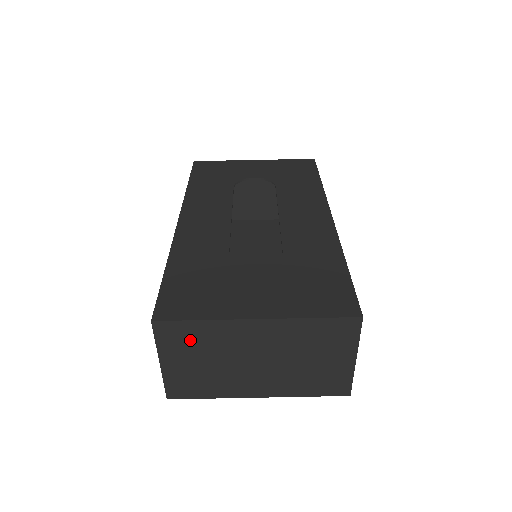
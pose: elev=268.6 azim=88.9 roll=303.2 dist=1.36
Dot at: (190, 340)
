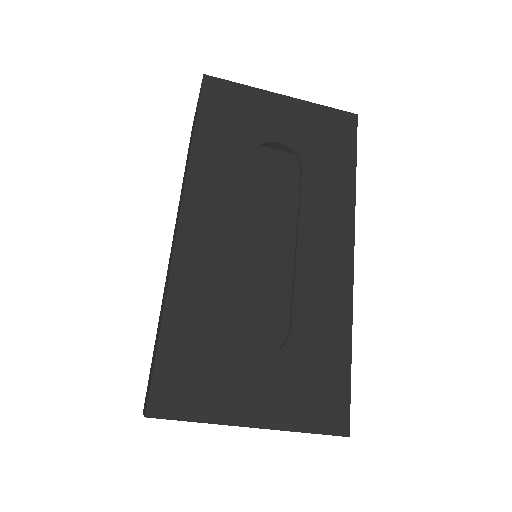
Dot at: occluded
